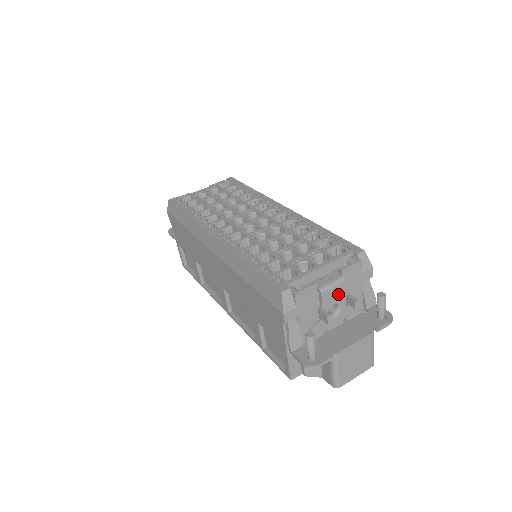
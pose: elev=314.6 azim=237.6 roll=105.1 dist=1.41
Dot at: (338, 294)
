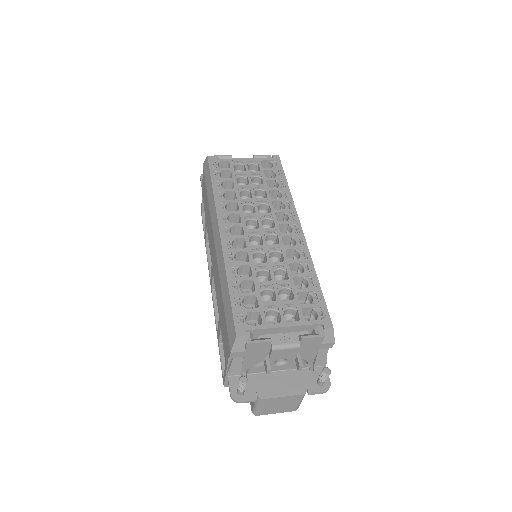
Dot at: (289, 353)
